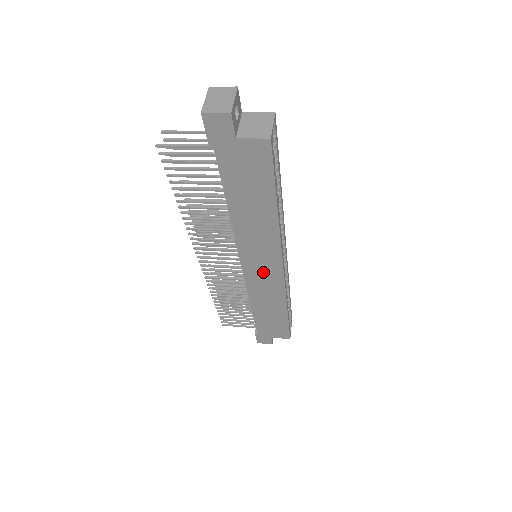
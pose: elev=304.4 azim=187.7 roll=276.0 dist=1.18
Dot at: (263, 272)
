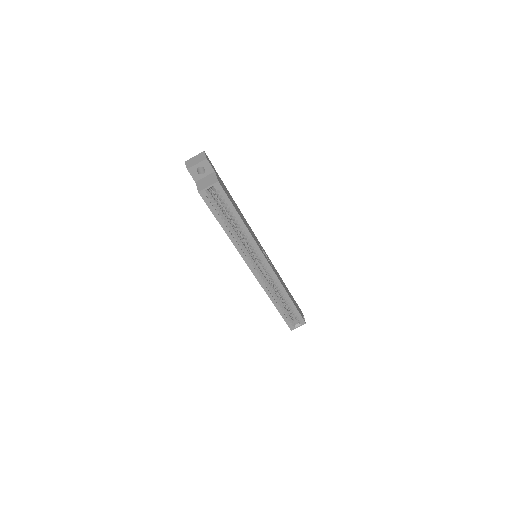
Dot at: occluded
